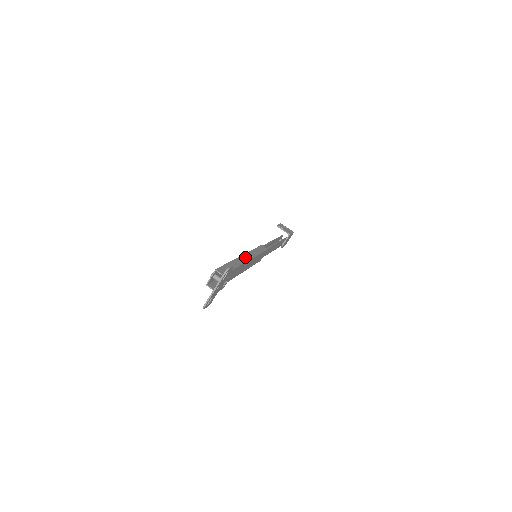
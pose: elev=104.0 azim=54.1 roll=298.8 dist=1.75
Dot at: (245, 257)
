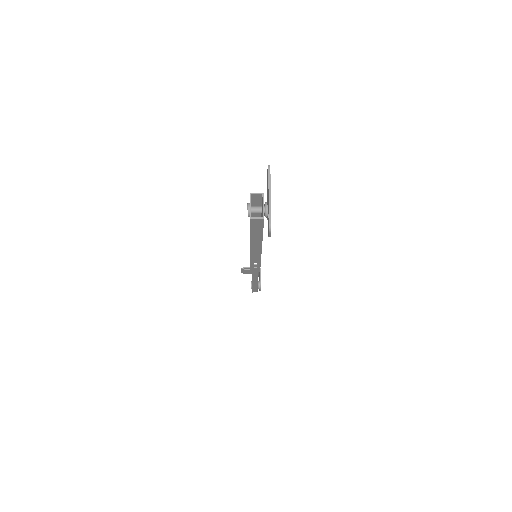
Dot at: occluded
